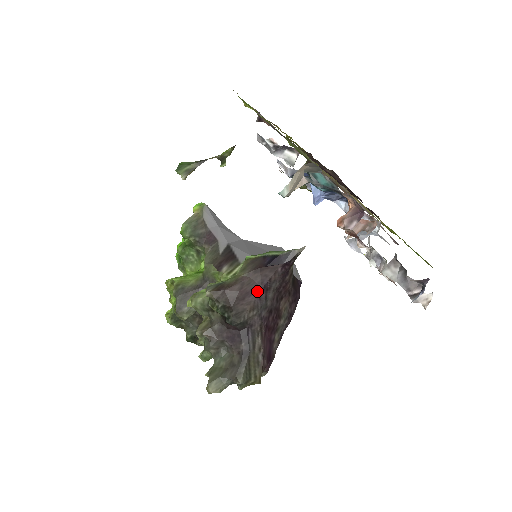
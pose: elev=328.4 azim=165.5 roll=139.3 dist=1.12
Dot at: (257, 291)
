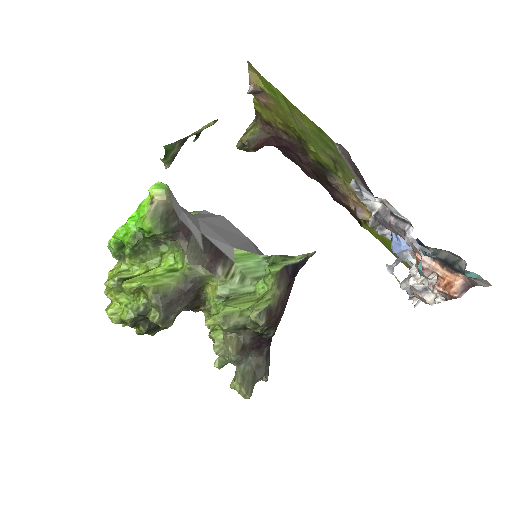
Dot at: occluded
